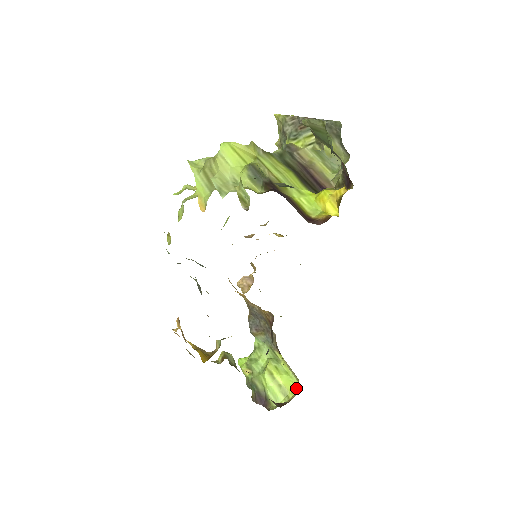
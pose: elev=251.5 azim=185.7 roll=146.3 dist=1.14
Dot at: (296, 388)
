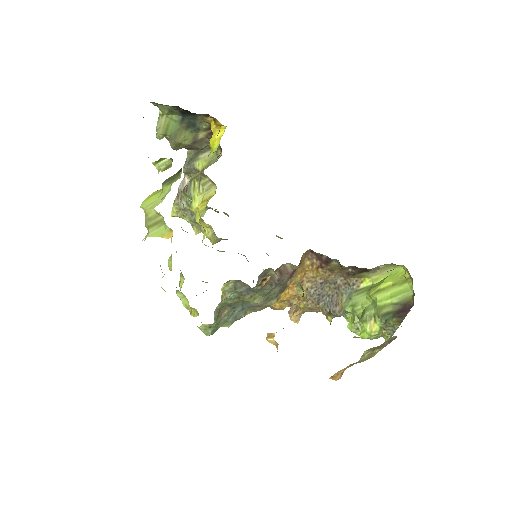
Dot at: (402, 271)
